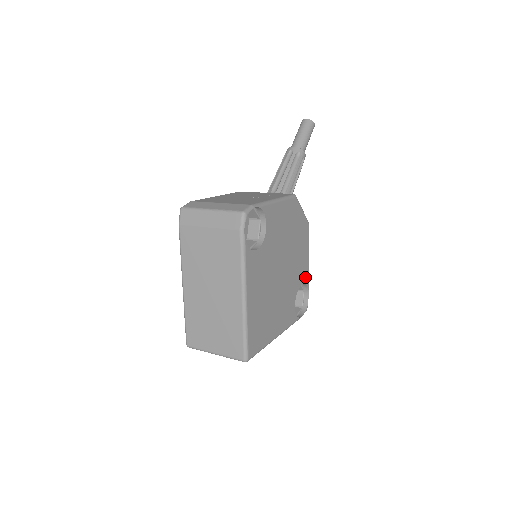
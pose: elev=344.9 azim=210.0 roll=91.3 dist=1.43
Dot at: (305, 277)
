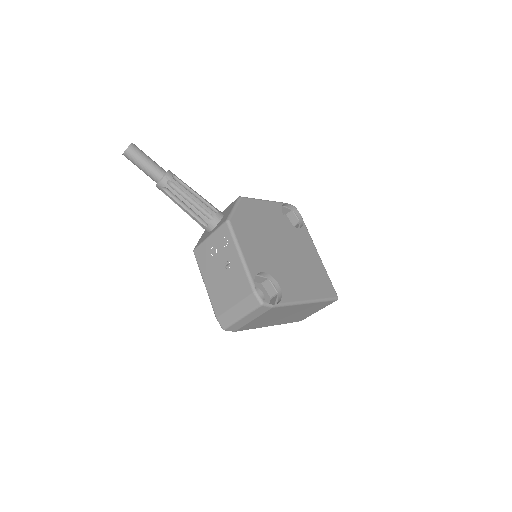
Dot at: (277, 209)
